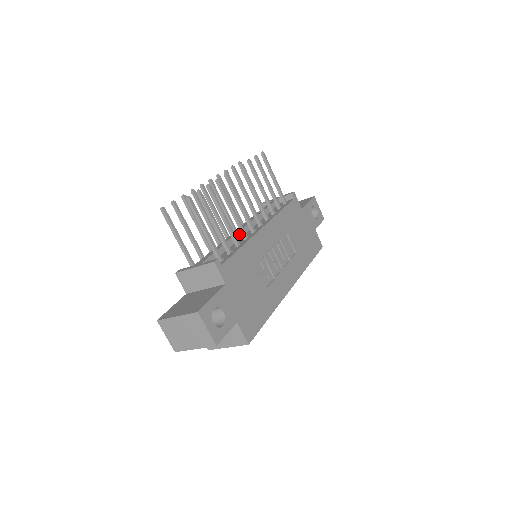
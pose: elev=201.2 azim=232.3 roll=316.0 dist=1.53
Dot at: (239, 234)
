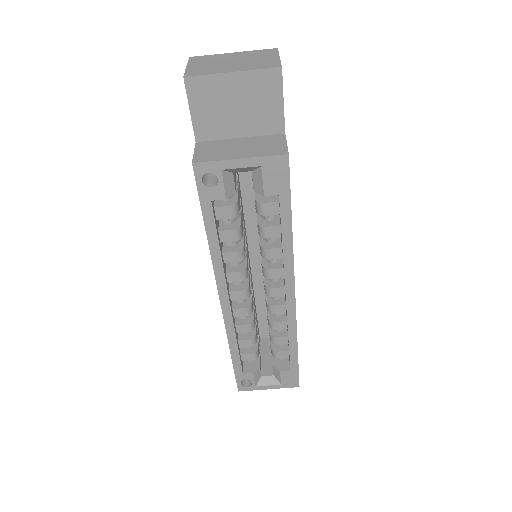
Dot at: occluded
